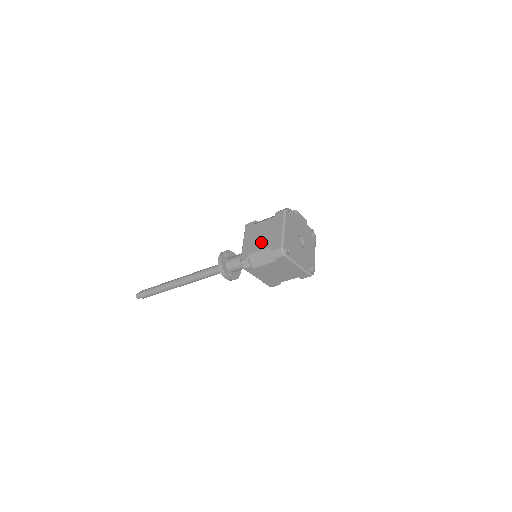
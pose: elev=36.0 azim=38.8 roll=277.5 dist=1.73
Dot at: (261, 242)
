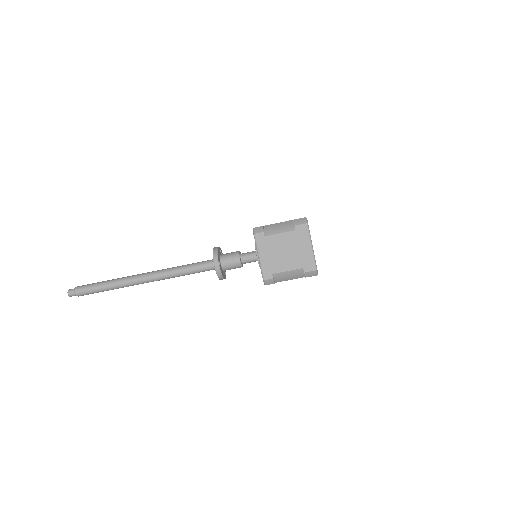
Dot at: occluded
